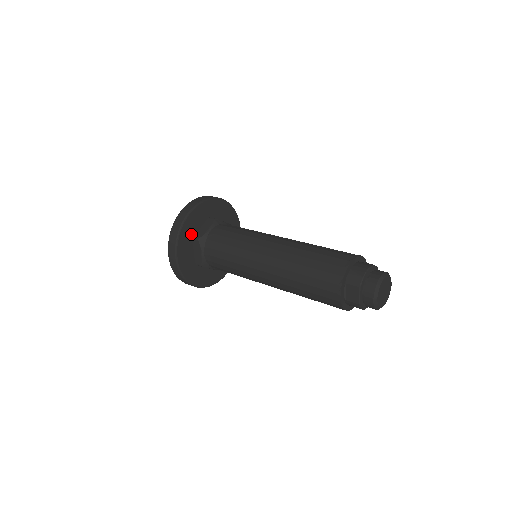
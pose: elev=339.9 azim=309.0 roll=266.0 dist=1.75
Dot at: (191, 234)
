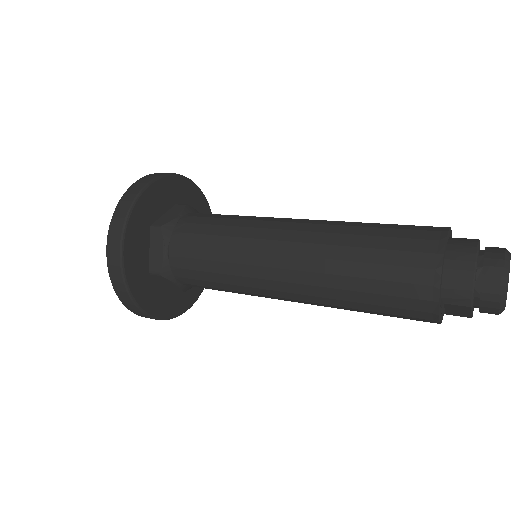
Dot at: (144, 272)
